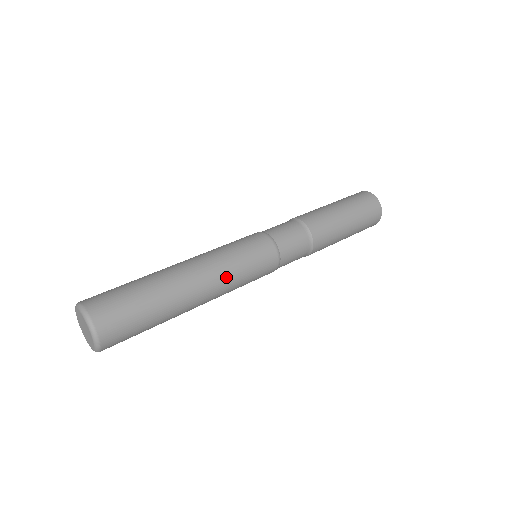
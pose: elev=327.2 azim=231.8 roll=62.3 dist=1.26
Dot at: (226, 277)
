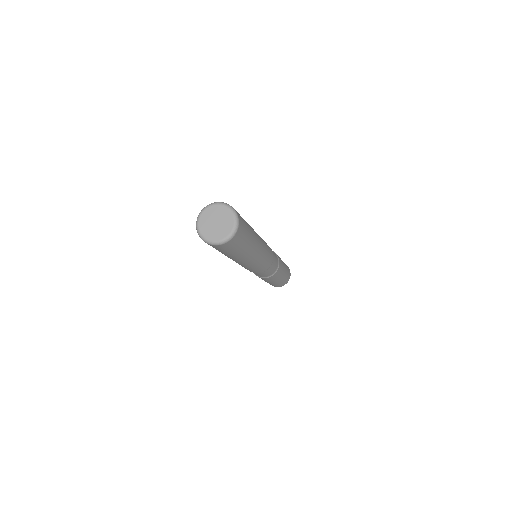
Dot at: (263, 254)
